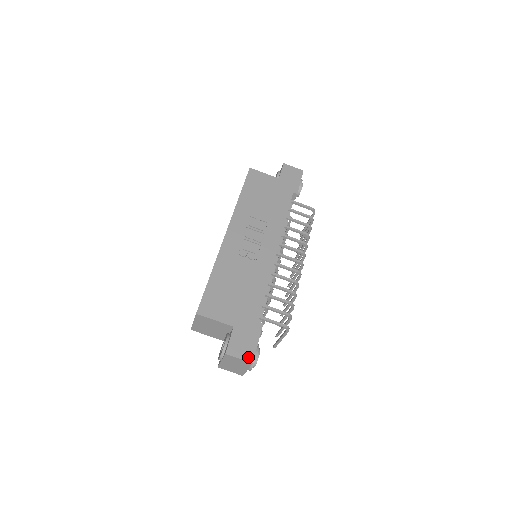
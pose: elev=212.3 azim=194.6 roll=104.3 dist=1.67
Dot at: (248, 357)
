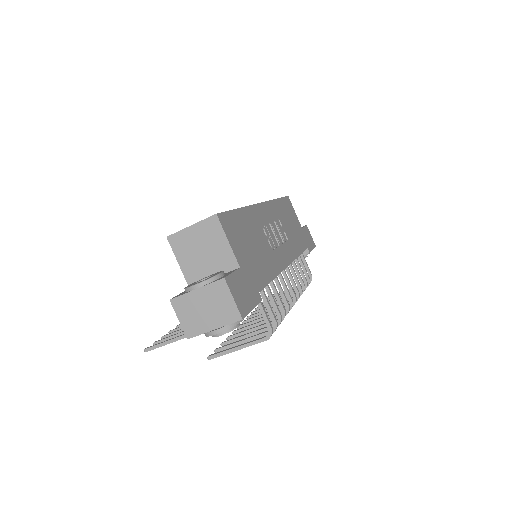
Dot at: (241, 308)
